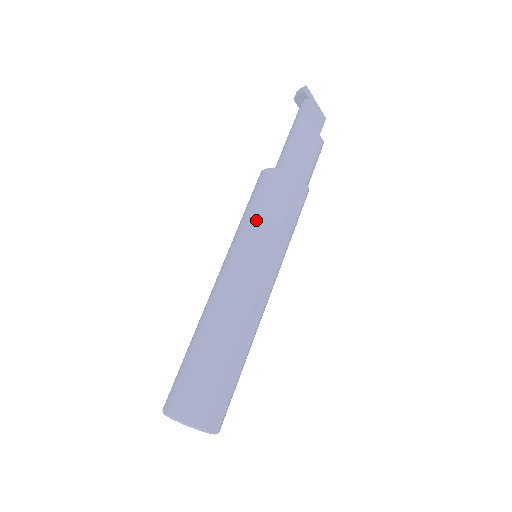
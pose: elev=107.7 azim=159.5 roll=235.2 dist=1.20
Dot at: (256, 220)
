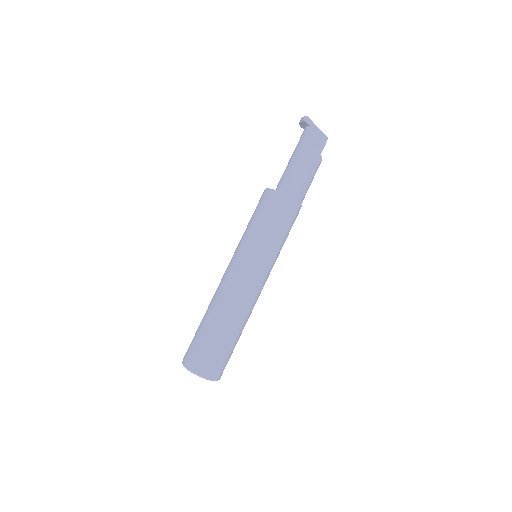
Dot at: (254, 231)
